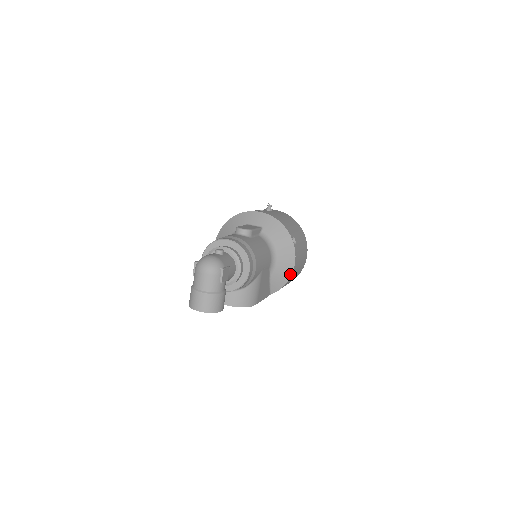
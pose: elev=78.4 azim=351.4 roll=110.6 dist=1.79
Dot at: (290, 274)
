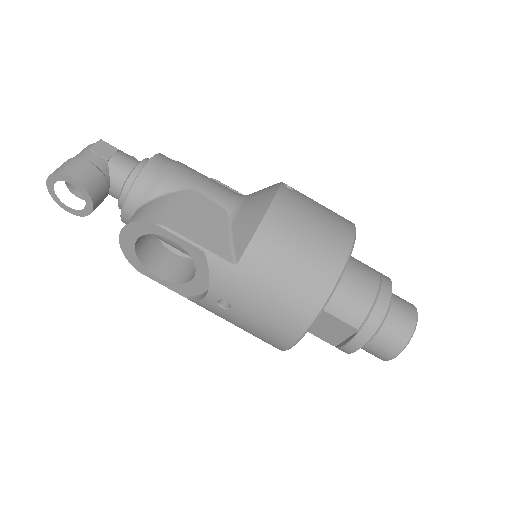
Dot at: (264, 213)
